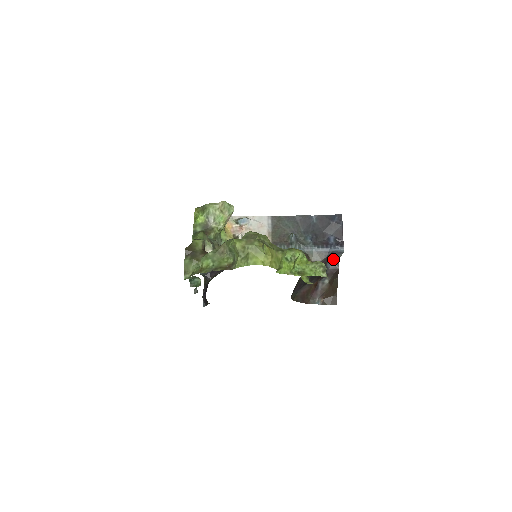
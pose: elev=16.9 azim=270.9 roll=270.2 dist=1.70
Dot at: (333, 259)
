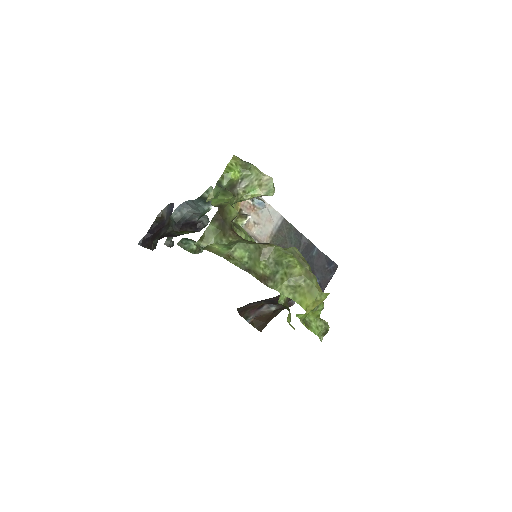
Dot at: occluded
